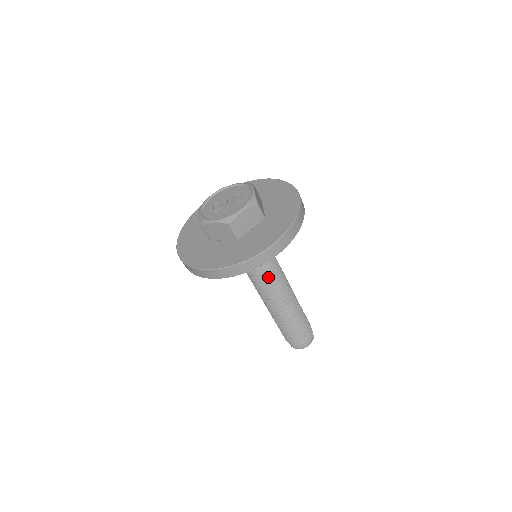
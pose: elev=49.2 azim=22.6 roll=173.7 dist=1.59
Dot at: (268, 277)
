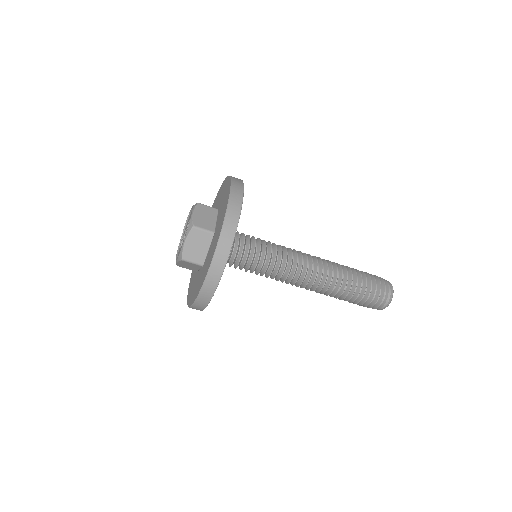
Dot at: (275, 271)
